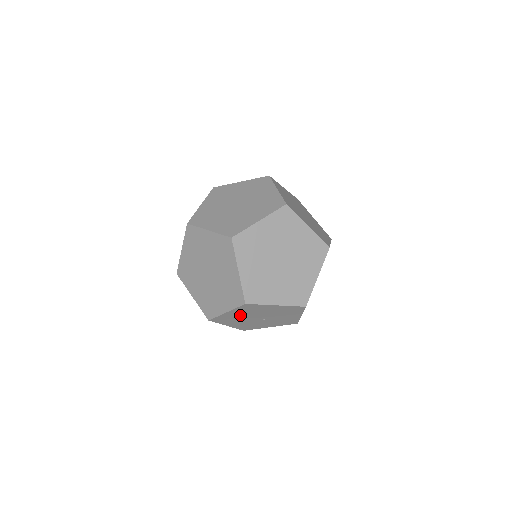
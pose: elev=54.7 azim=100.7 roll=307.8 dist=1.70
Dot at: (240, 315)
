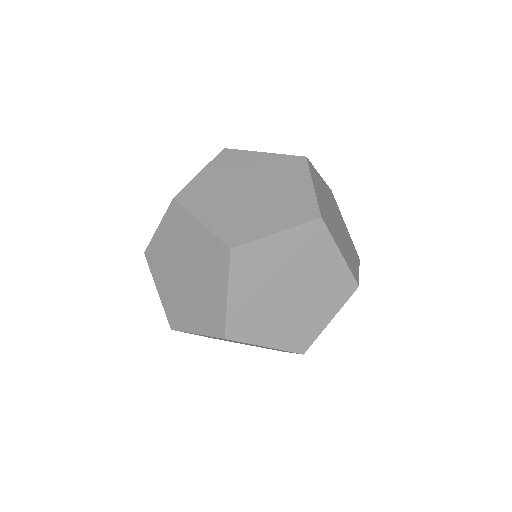
Dot at: (254, 296)
